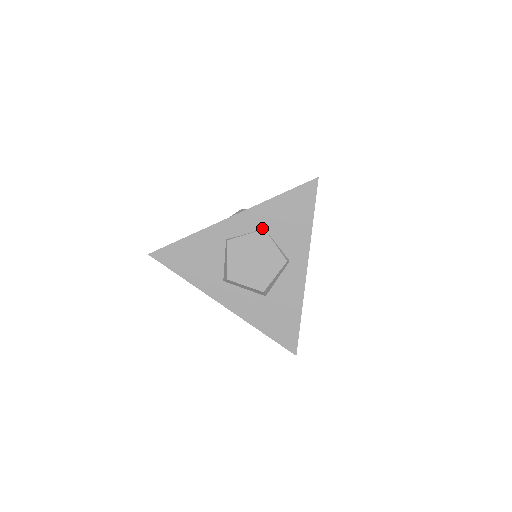
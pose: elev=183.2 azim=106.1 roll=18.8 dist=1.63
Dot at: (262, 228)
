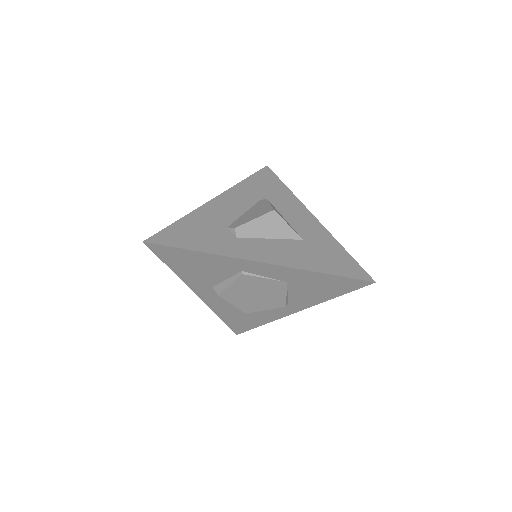
Dot at: (286, 281)
